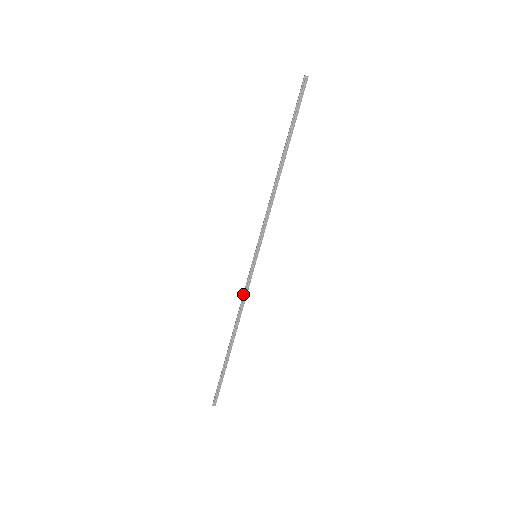
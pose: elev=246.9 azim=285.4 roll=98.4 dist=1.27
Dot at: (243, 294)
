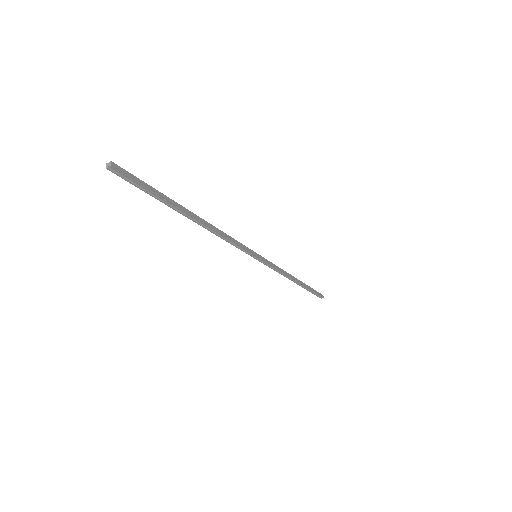
Dot at: occluded
